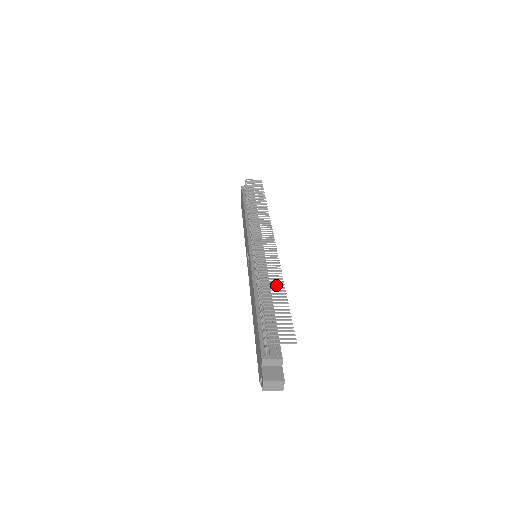
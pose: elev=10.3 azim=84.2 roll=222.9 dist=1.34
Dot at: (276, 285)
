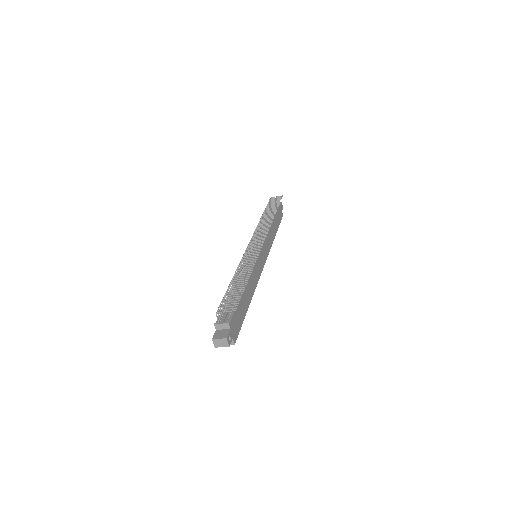
Dot at: (245, 273)
